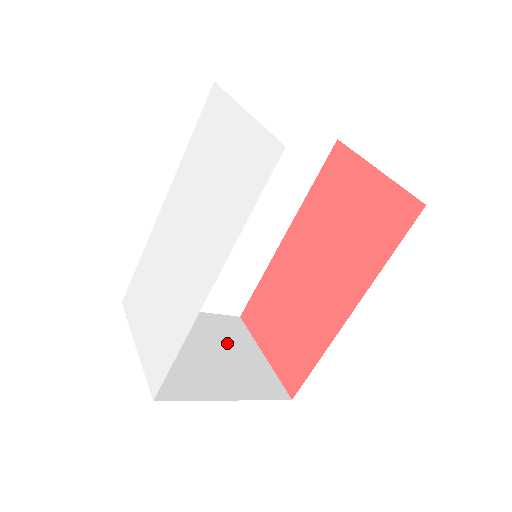
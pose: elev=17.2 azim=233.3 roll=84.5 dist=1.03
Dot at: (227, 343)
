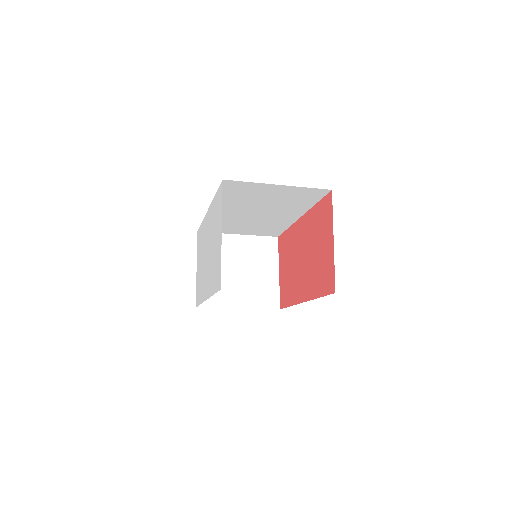
Dot at: (256, 264)
